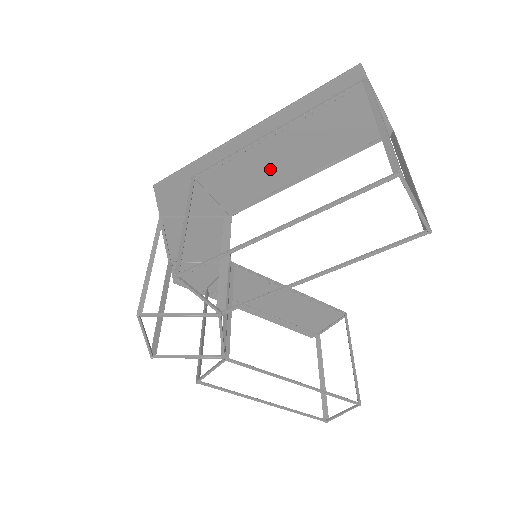
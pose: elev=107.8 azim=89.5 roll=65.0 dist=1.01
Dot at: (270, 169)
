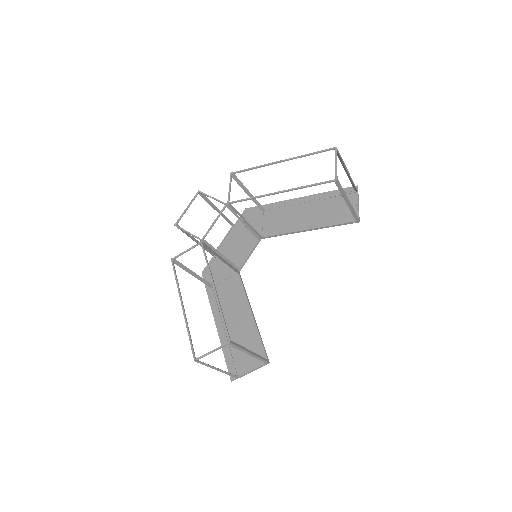
Dot at: (296, 219)
